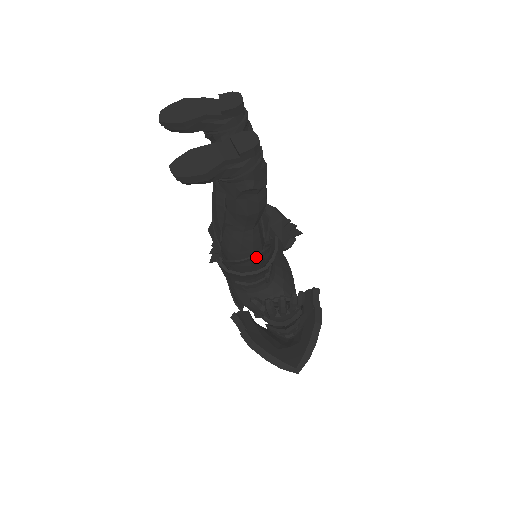
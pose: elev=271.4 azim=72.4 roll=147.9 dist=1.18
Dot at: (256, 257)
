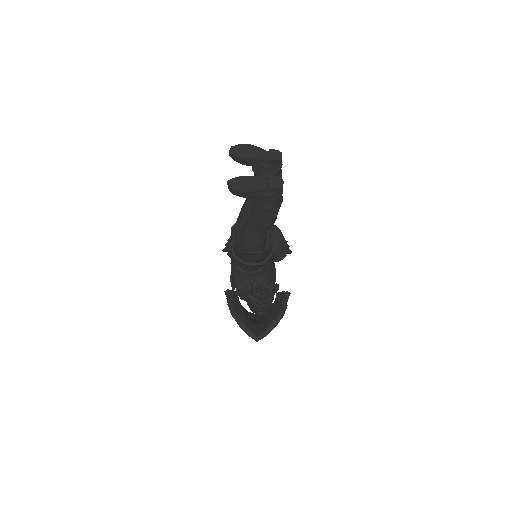
Dot at: (257, 254)
